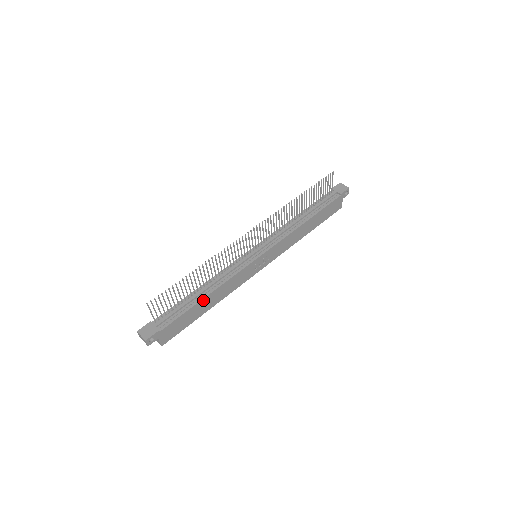
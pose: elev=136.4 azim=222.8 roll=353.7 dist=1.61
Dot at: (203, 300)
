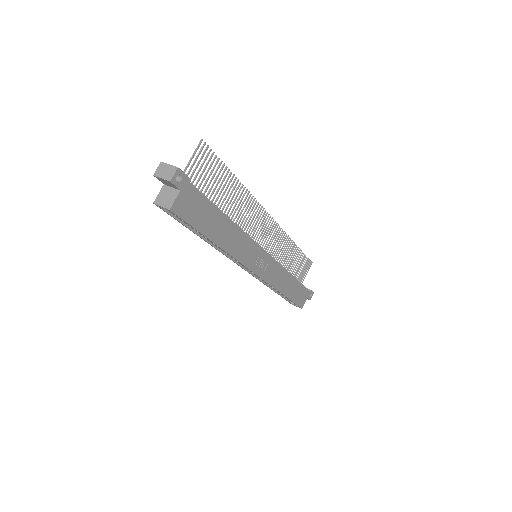
Dot at: (225, 218)
